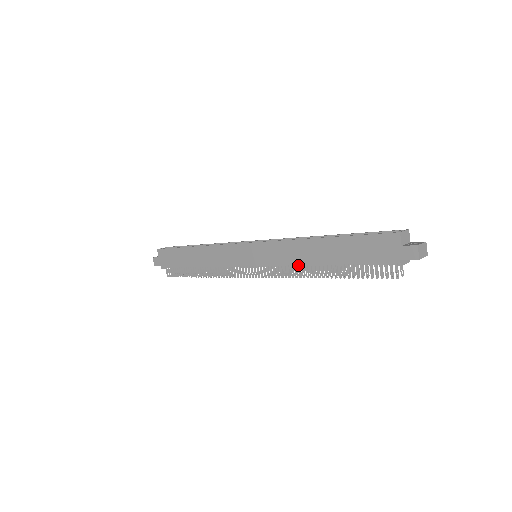
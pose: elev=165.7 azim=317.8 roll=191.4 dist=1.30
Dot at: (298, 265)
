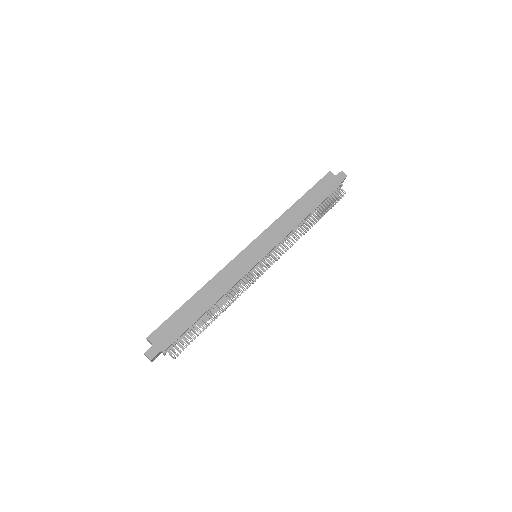
Dot at: (292, 231)
